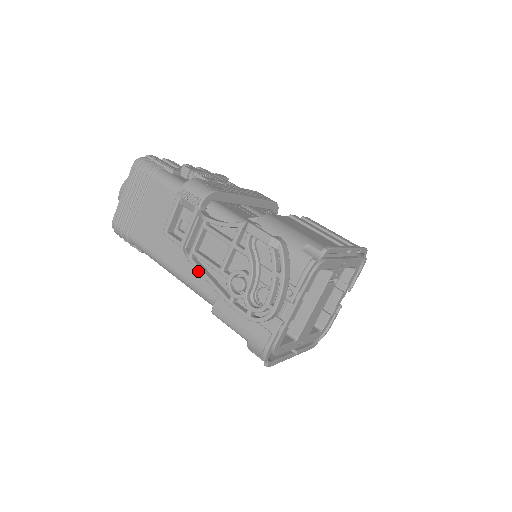
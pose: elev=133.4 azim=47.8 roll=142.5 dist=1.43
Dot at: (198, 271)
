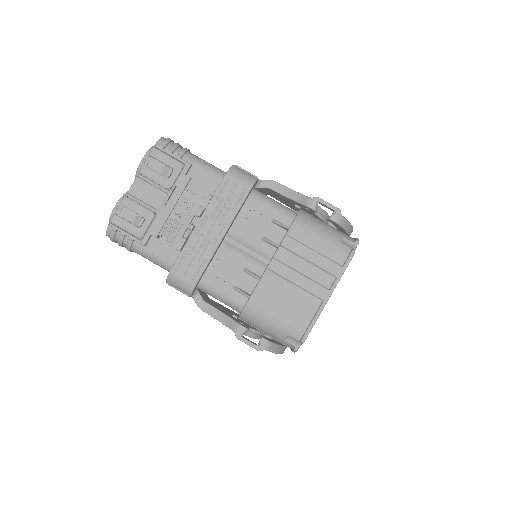
Dot at: occluded
